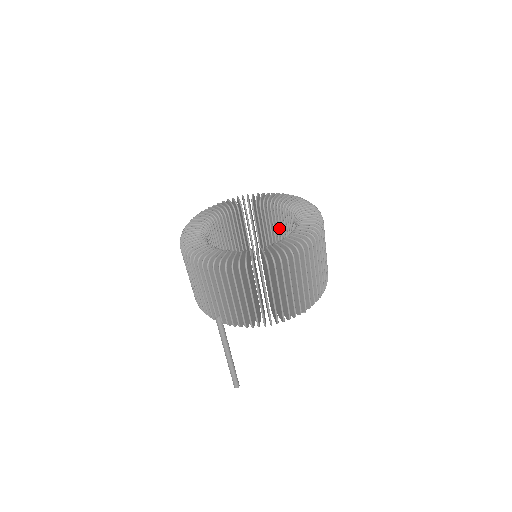
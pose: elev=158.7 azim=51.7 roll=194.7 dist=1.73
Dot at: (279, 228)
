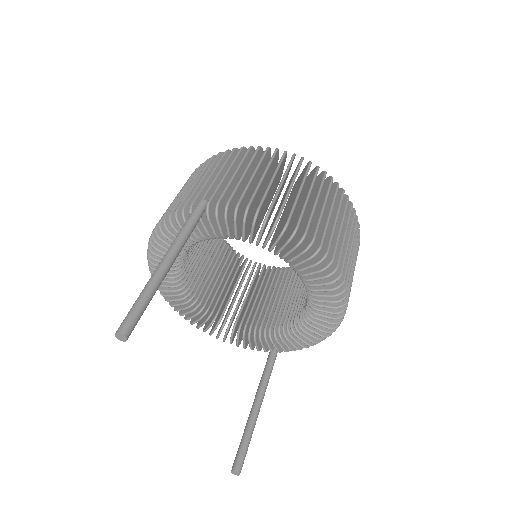
Dot at: (278, 289)
